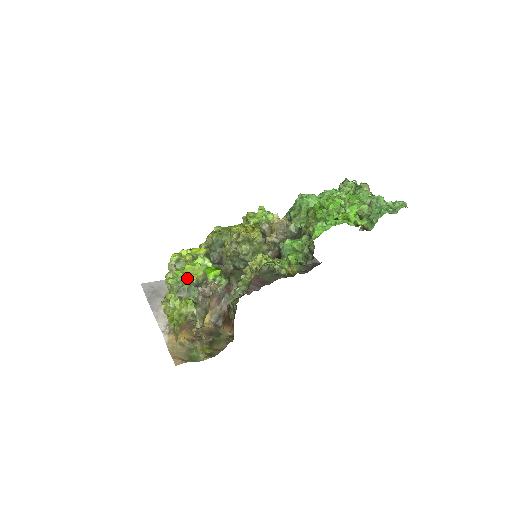
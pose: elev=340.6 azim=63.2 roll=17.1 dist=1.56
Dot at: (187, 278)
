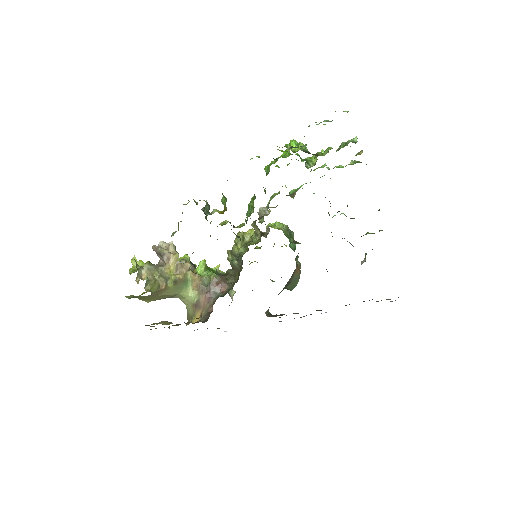
Dot at: occluded
